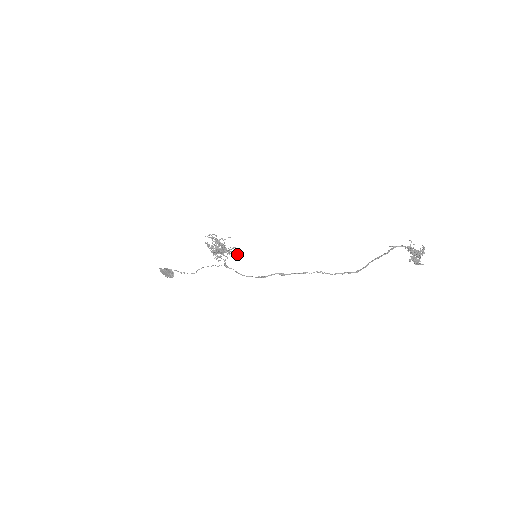
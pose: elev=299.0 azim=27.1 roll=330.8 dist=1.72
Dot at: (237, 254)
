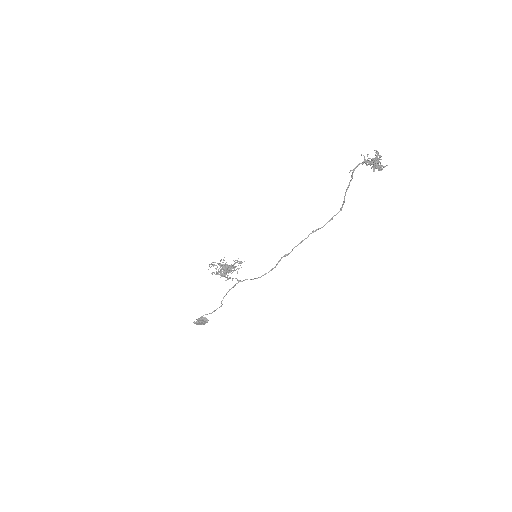
Dot at: occluded
